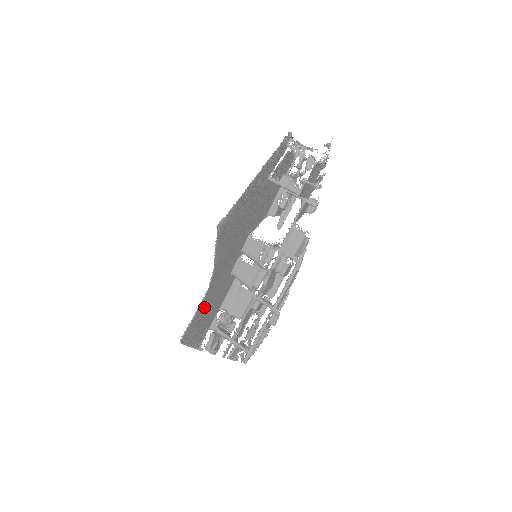
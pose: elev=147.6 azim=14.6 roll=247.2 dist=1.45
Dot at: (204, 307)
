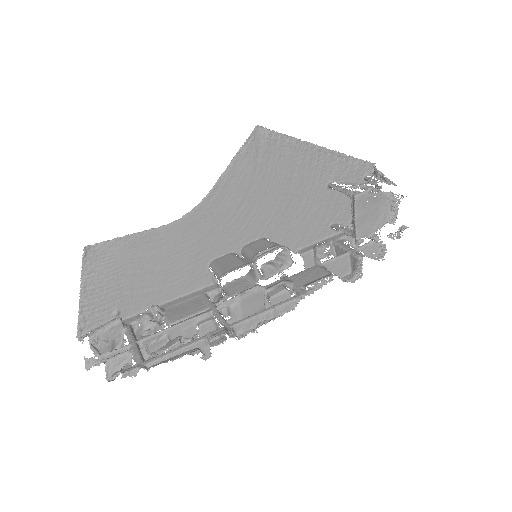
Dot at: (151, 248)
